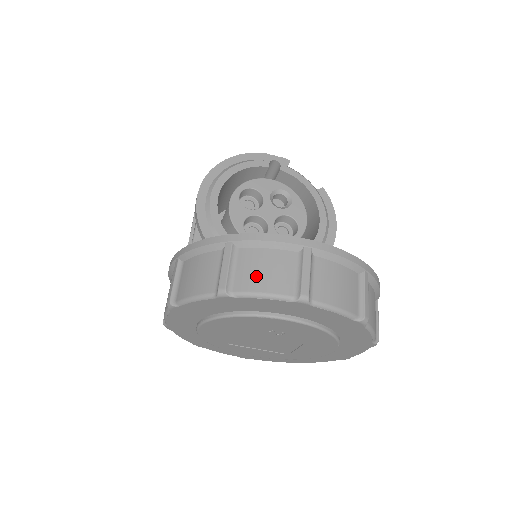
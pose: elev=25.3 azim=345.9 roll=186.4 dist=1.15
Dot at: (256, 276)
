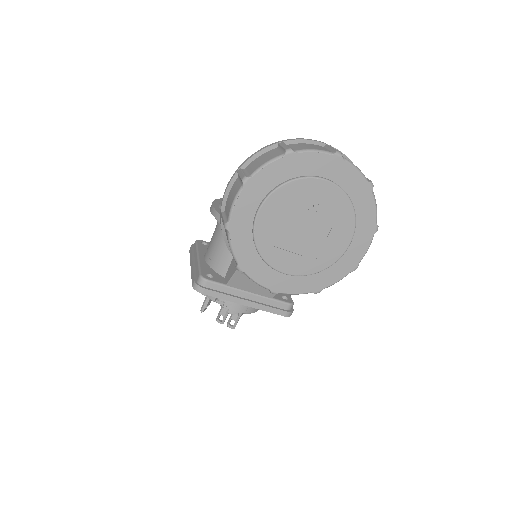
Dot at: (306, 147)
